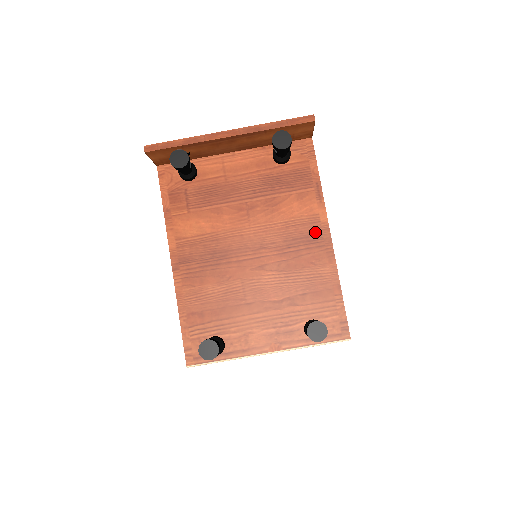
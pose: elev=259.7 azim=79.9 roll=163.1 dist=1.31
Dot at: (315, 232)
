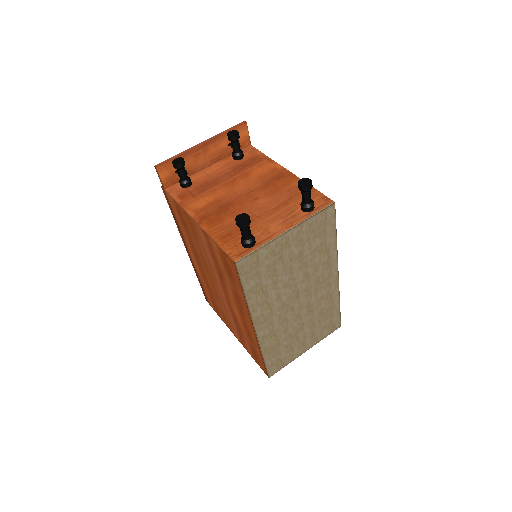
Dot at: (278, 173)
